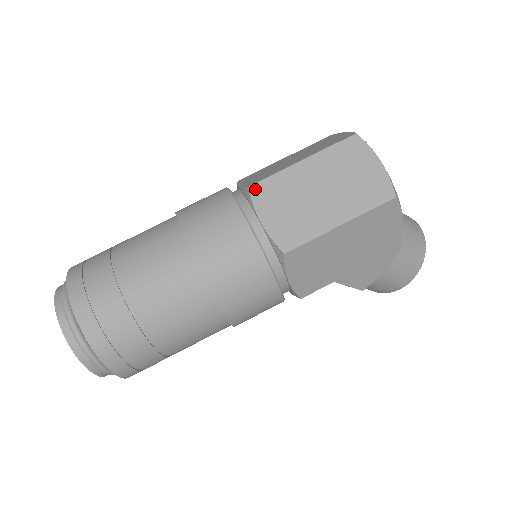
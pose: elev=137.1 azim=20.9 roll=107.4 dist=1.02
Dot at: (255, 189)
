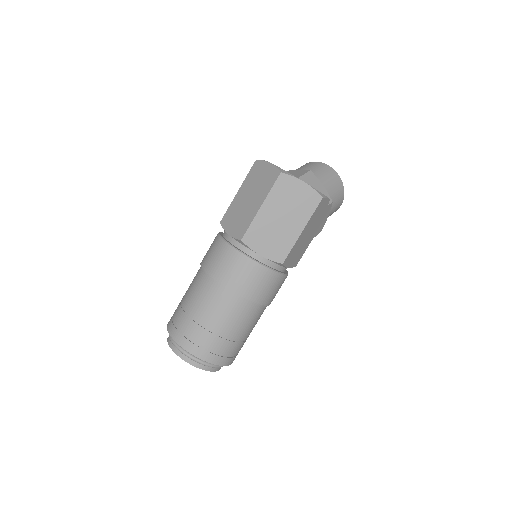
Dot at: (245, 239)
